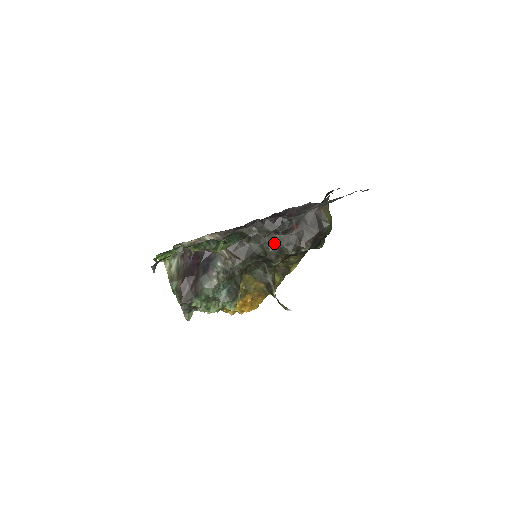
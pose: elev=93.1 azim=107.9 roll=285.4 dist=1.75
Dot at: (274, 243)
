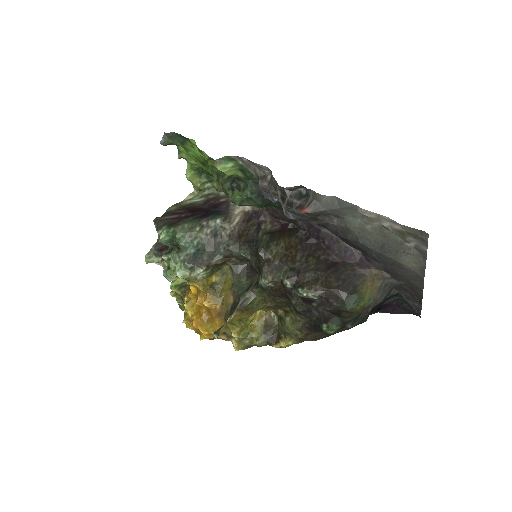
Dot at: (283, 255)
